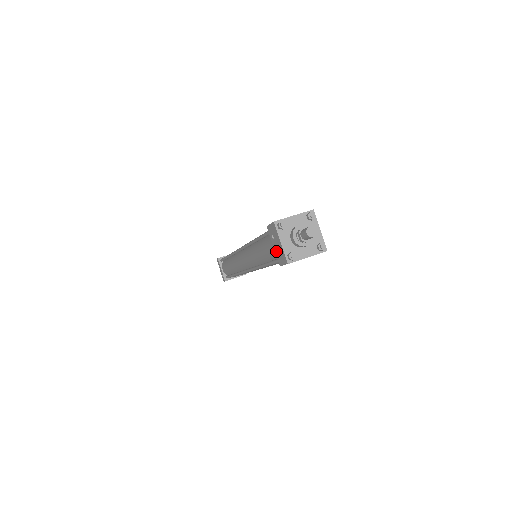
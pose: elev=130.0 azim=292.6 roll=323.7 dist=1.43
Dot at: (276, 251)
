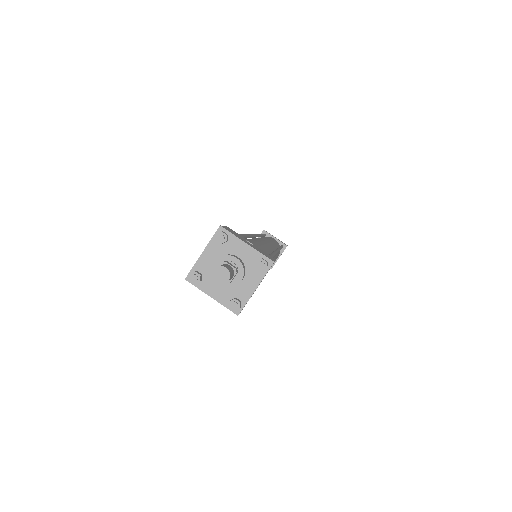
Dot at: occluded
